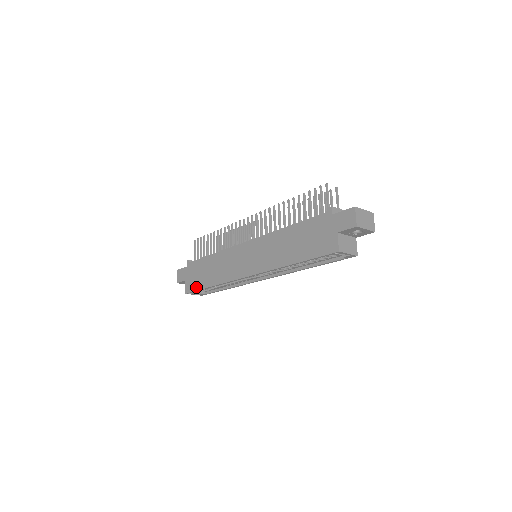
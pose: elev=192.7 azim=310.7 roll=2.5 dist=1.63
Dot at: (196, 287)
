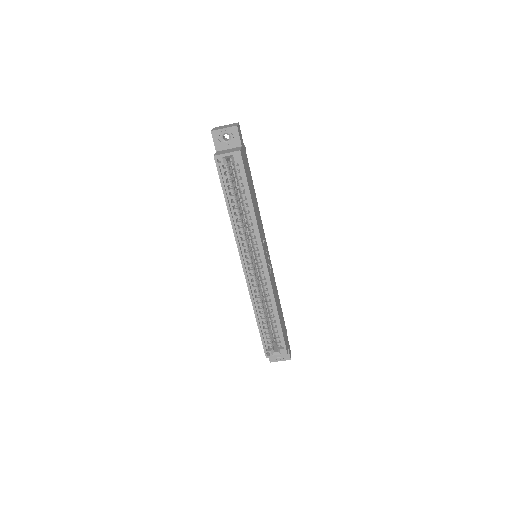
Dot at: (261, 339)
